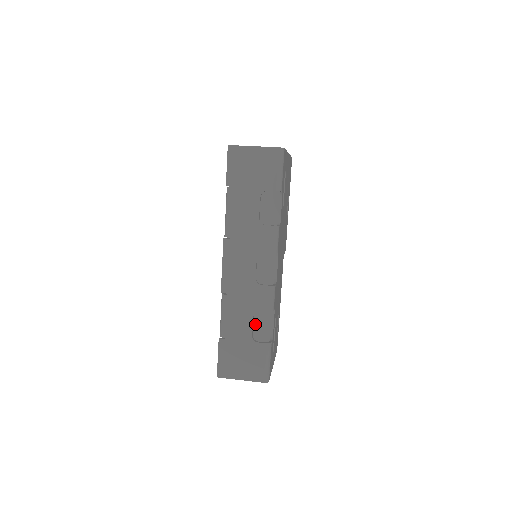
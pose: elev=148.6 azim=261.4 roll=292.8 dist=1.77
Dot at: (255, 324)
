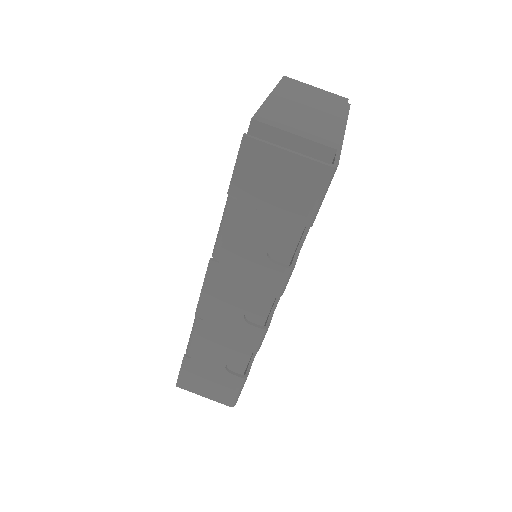
Dot at: occluded
